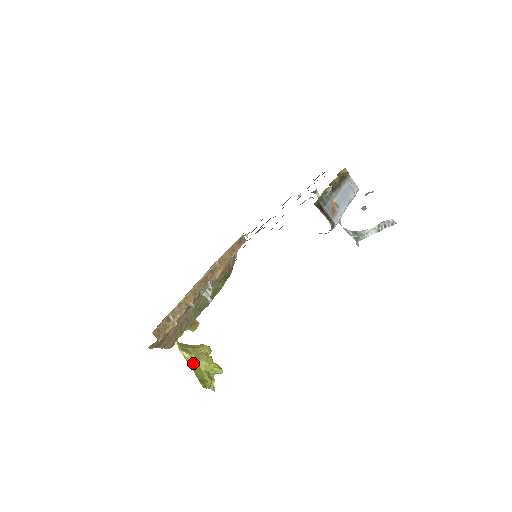
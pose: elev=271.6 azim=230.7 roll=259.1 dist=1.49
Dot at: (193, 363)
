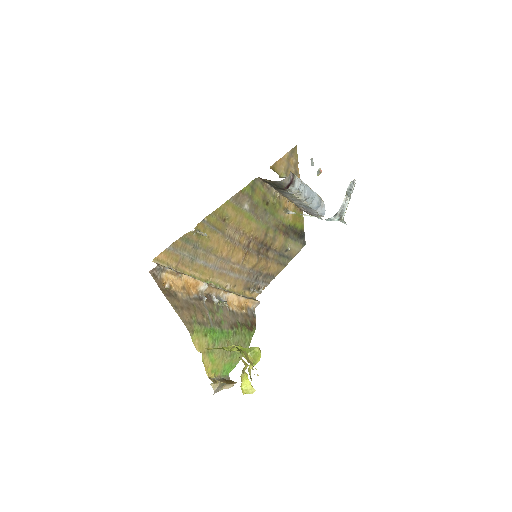
Dot at: (220, 348)
